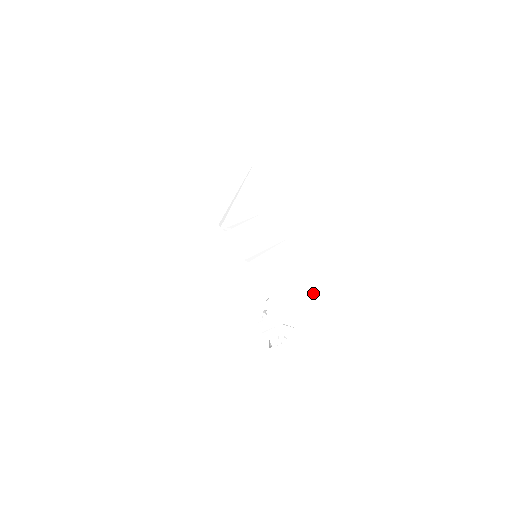
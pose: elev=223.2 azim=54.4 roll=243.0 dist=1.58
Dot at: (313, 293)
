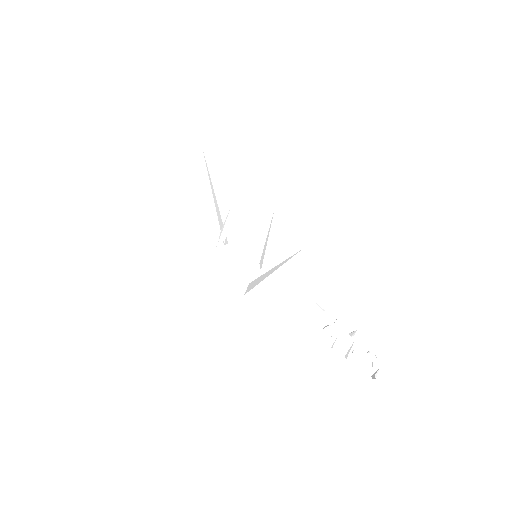
Dot at: (290, 257)
